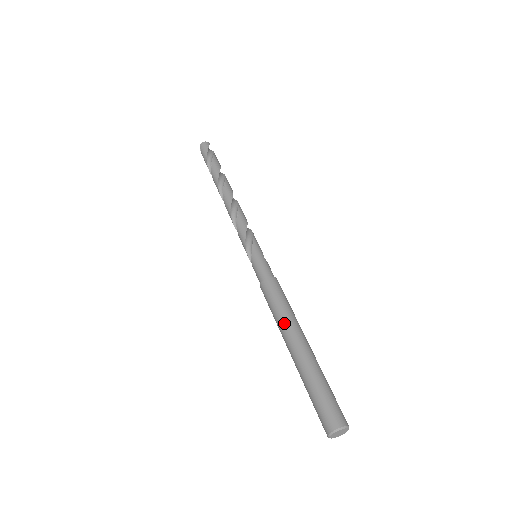
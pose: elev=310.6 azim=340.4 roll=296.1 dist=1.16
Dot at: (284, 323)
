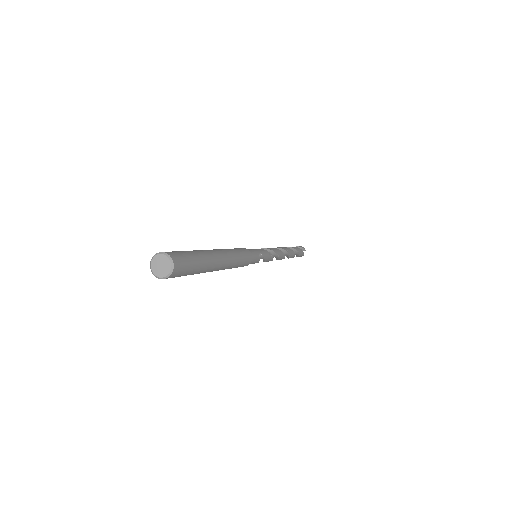
Dot at: occluded
